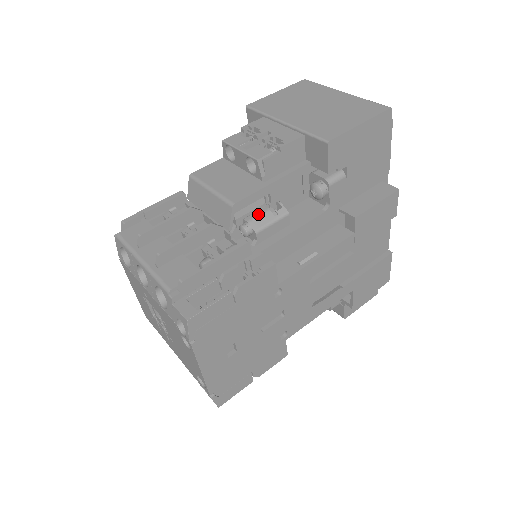
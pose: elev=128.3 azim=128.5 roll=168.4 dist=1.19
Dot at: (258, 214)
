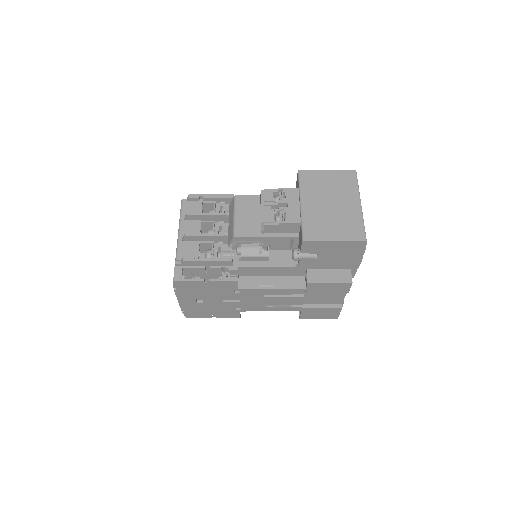
Dot at: (251, 246)
